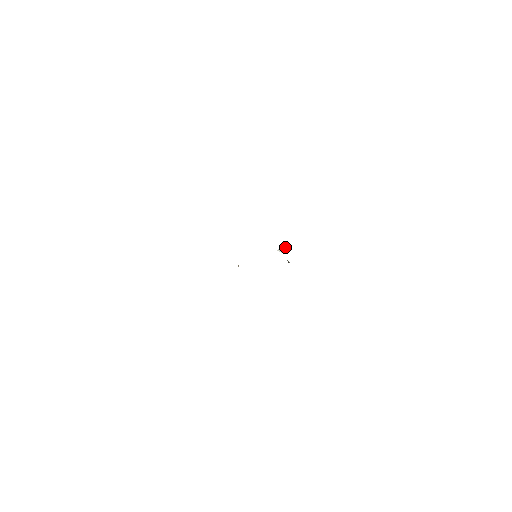
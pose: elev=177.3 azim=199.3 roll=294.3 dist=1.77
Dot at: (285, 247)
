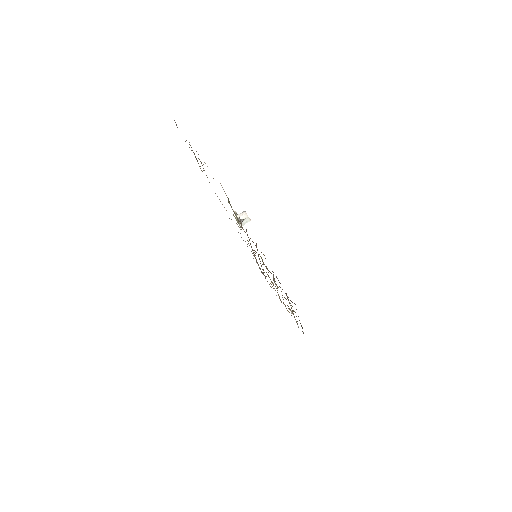
Dot at: (242, 214)
